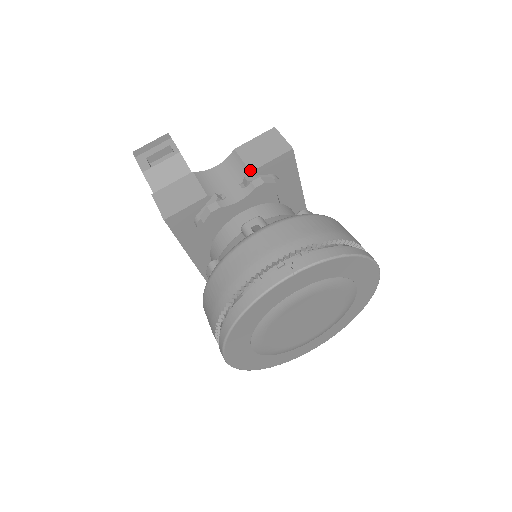
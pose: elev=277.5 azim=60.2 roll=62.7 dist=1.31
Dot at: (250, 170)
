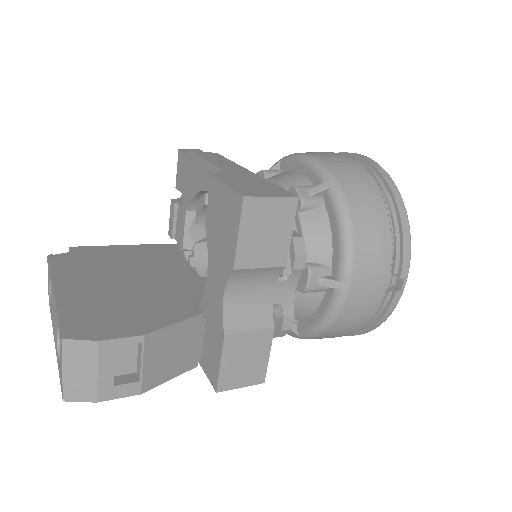
Dot at: (283, 266)
